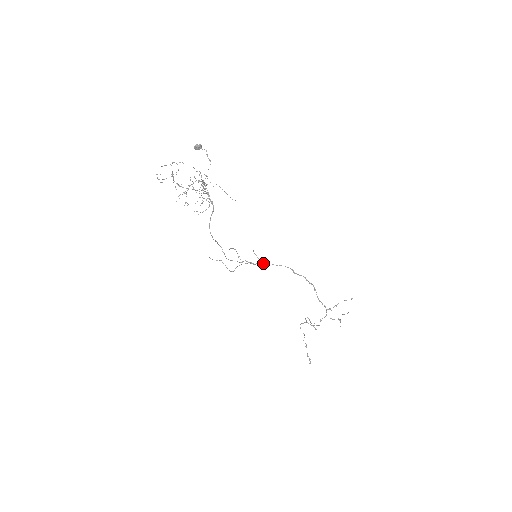
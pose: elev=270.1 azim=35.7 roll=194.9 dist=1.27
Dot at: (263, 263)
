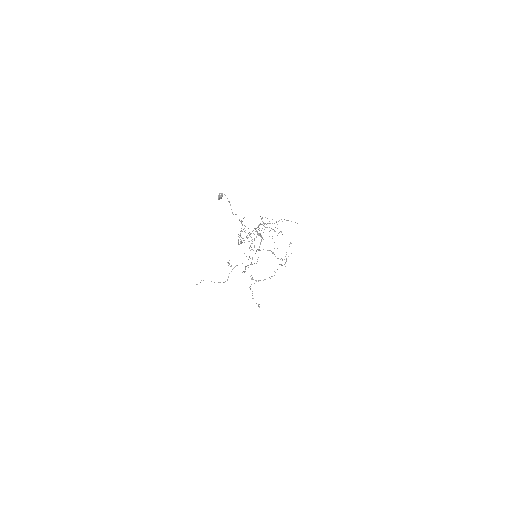
Dot at: (252, 258)
